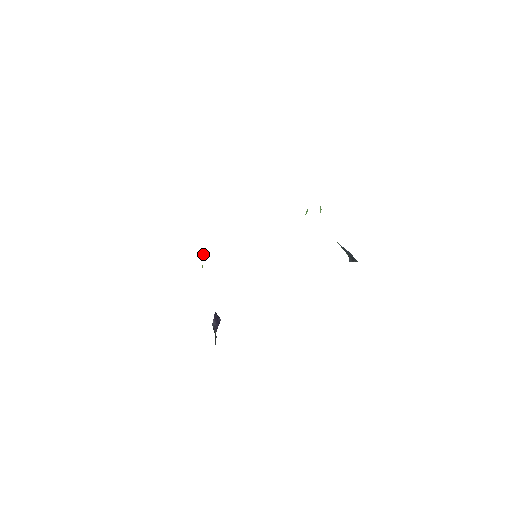
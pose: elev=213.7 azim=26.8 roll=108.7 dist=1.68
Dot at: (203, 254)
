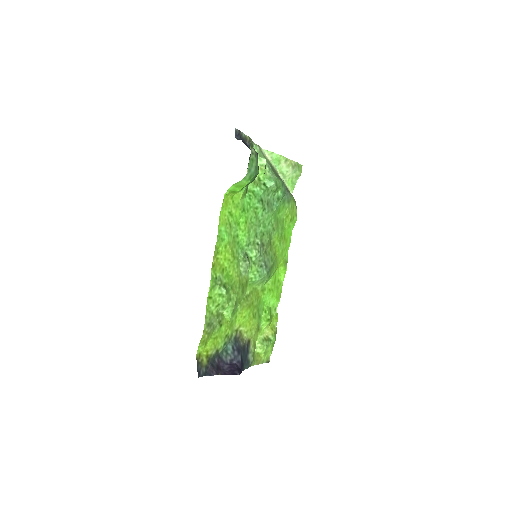
Dot at: (270, 340)
